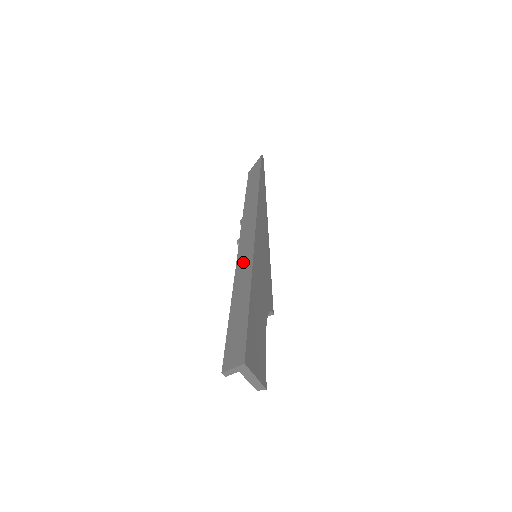
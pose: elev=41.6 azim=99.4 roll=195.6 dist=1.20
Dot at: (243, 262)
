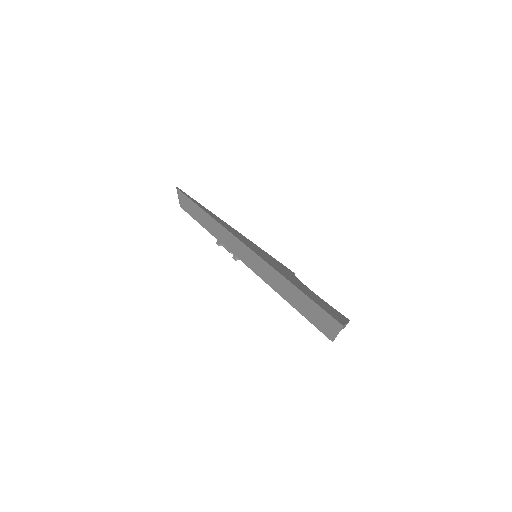
Dot at: (262, 271)
